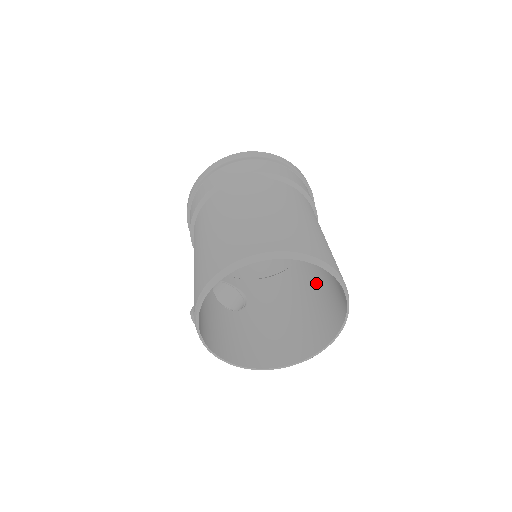
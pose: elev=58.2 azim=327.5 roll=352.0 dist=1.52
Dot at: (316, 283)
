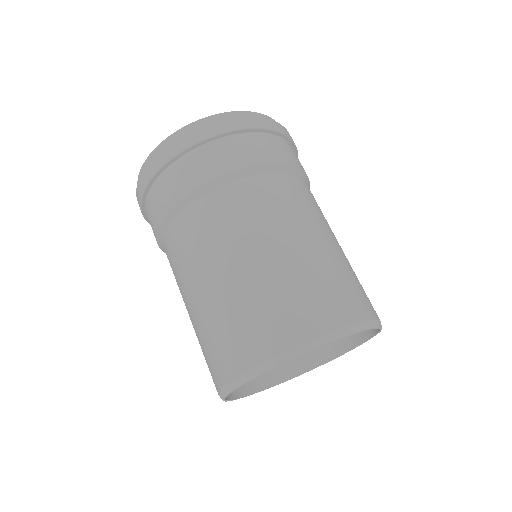
Dot at: occluded
